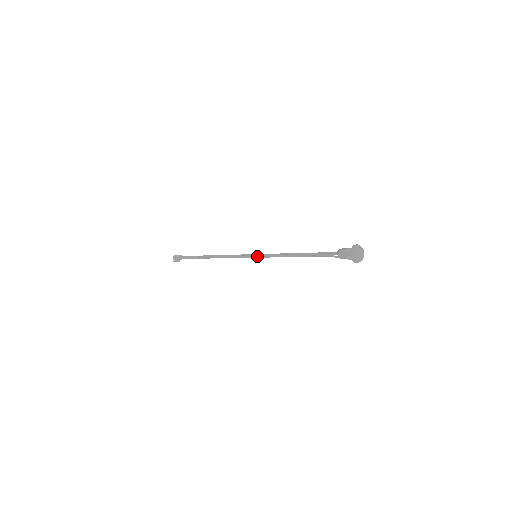
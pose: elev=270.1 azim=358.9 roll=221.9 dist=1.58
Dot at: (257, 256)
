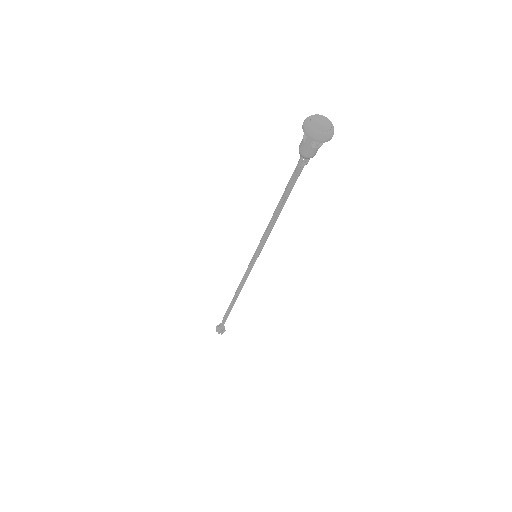
Dot at: (256, 255)
